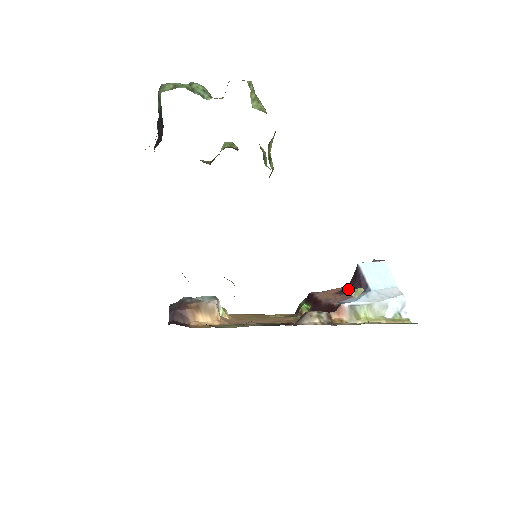
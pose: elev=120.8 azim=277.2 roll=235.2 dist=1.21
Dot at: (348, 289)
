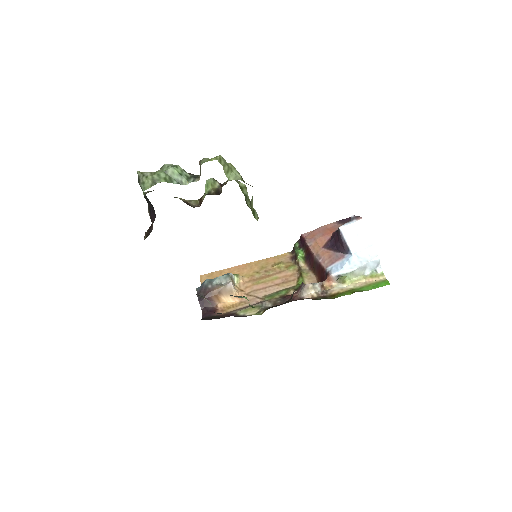
Dot at: (333, 244)
